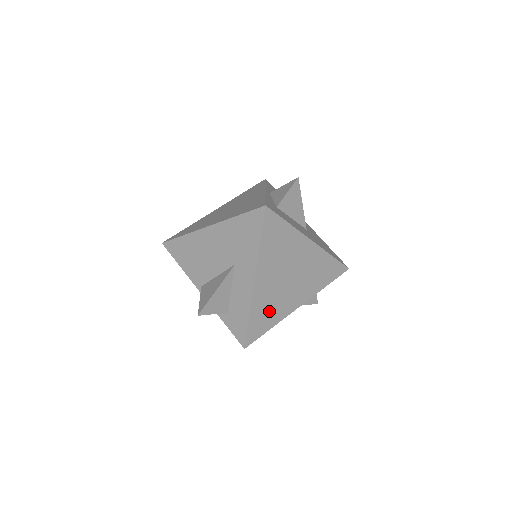
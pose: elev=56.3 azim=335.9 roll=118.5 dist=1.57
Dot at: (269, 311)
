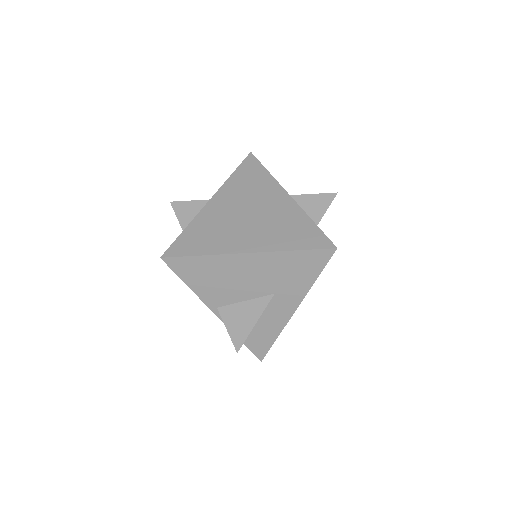
Dot at: occluded
